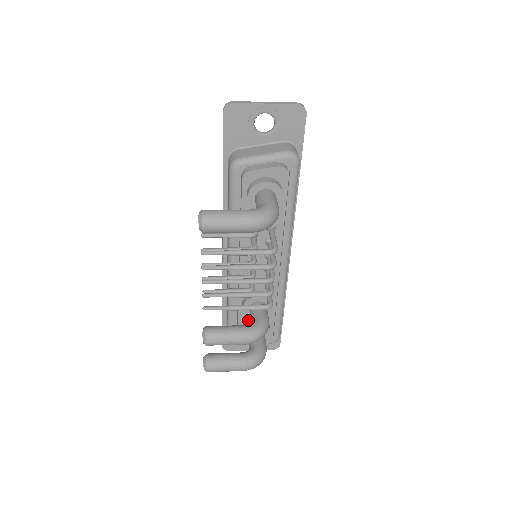
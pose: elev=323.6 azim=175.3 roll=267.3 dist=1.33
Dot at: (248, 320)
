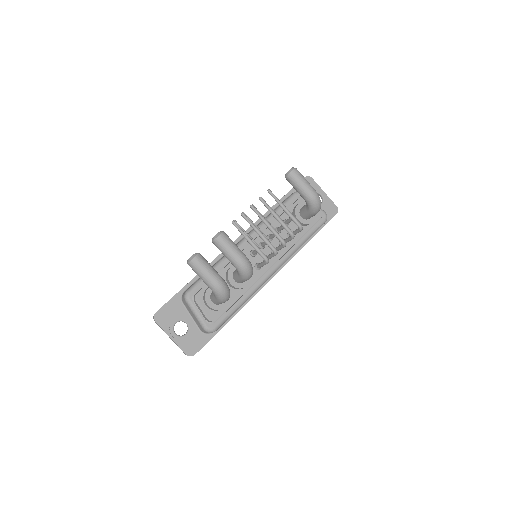
Dot at: occluded
